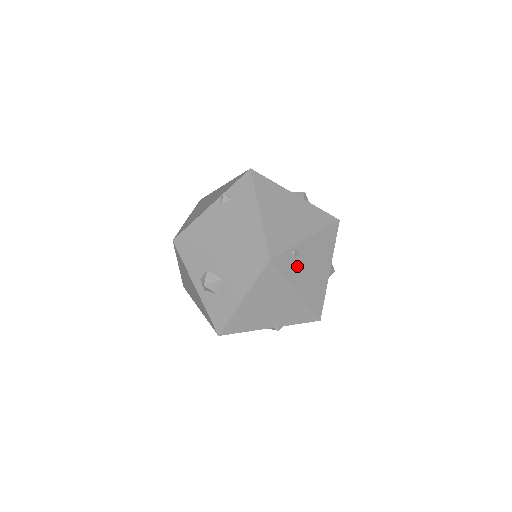
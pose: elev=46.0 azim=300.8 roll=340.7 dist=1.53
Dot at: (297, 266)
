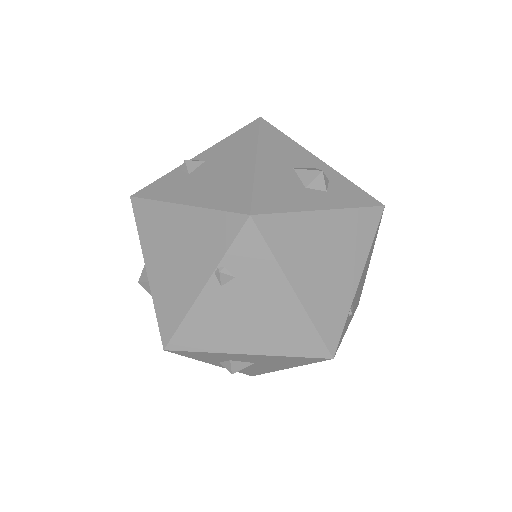
Dot at: occluded
